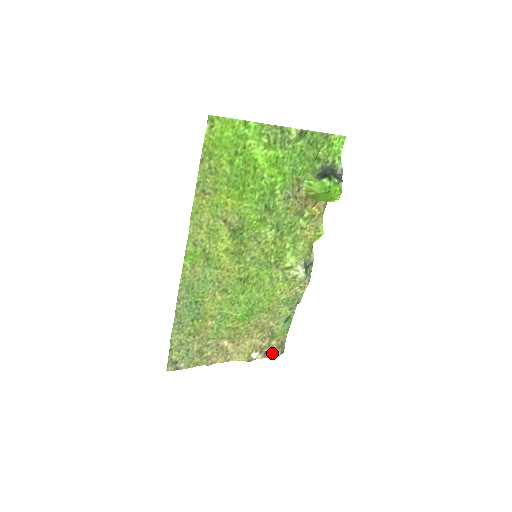
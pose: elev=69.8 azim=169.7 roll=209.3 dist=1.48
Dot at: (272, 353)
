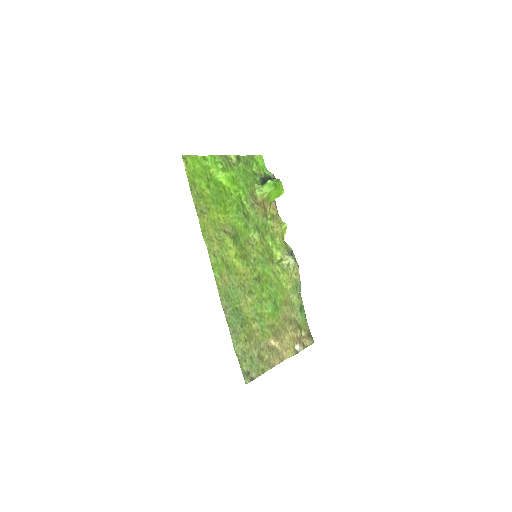
Dot at: (307, 342)
